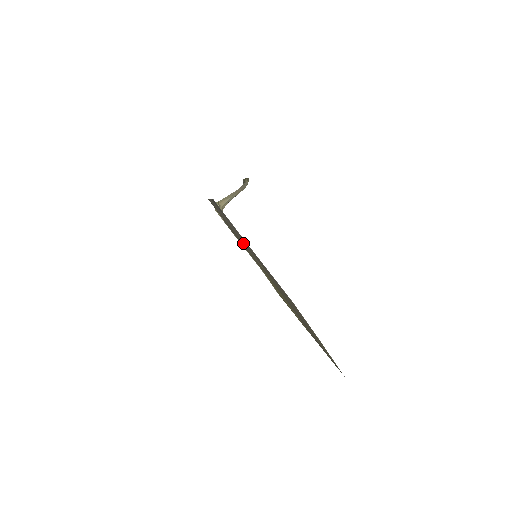
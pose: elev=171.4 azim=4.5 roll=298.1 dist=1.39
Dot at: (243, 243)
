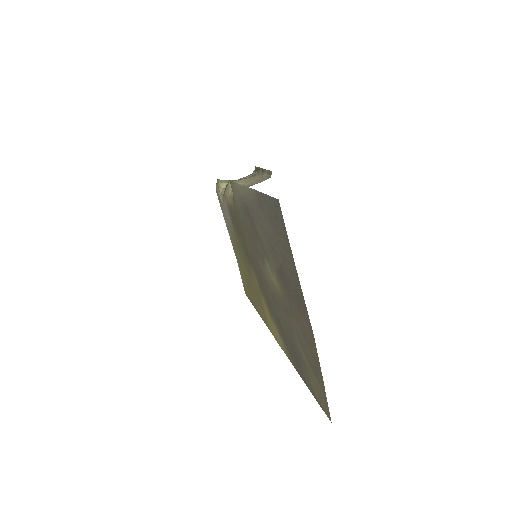
Dot at: (265, 246)
